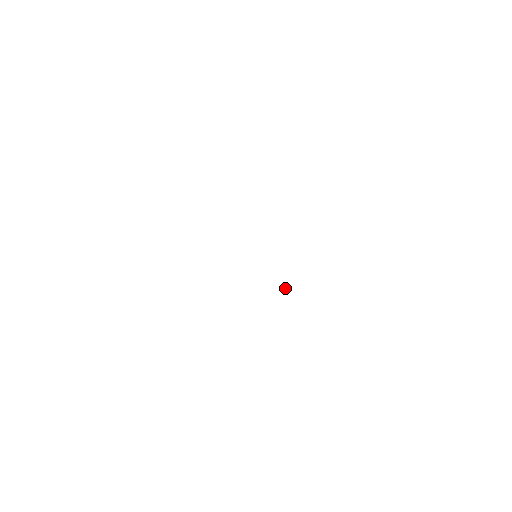
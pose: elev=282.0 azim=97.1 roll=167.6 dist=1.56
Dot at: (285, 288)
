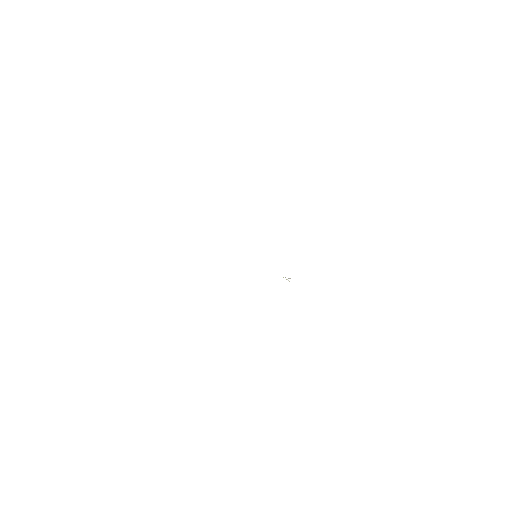
Dot at: (289, 278)
